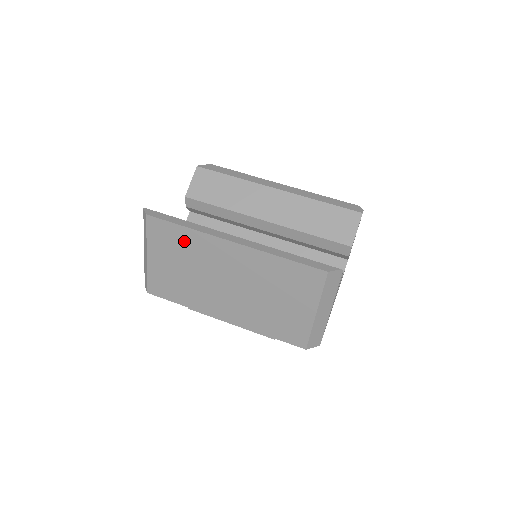
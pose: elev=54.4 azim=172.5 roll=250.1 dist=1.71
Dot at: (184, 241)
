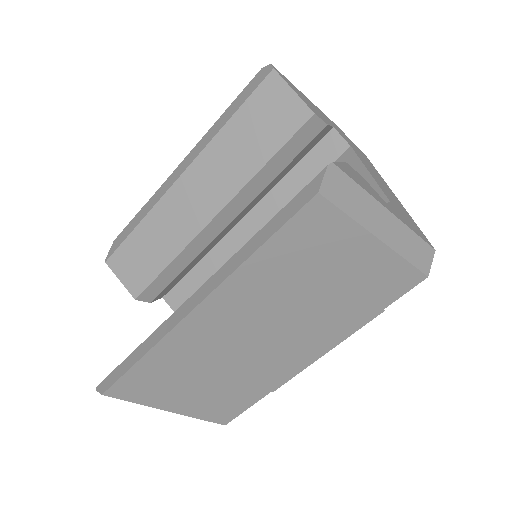
Dot at: (164, 367)
